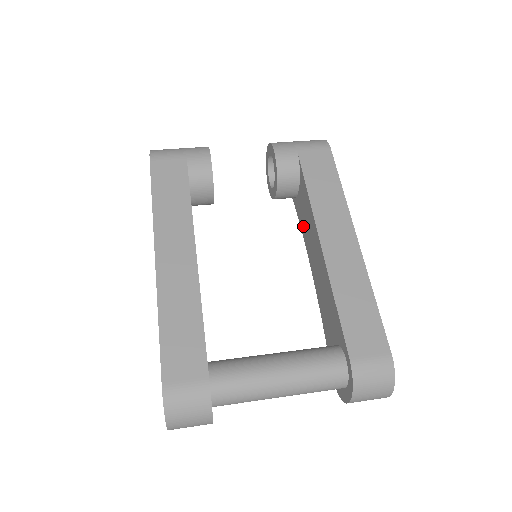
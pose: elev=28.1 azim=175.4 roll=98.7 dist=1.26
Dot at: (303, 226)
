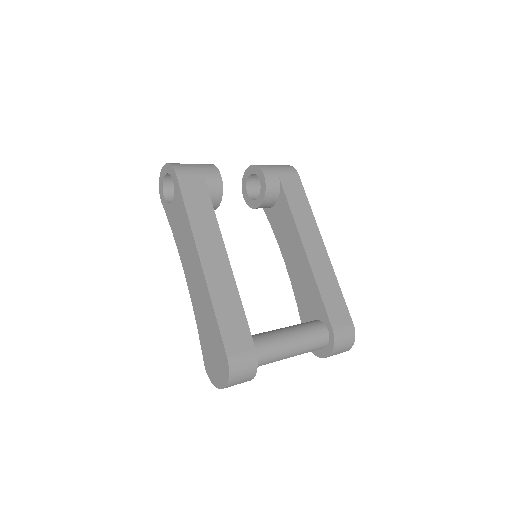
Dot at: (278, 232)
